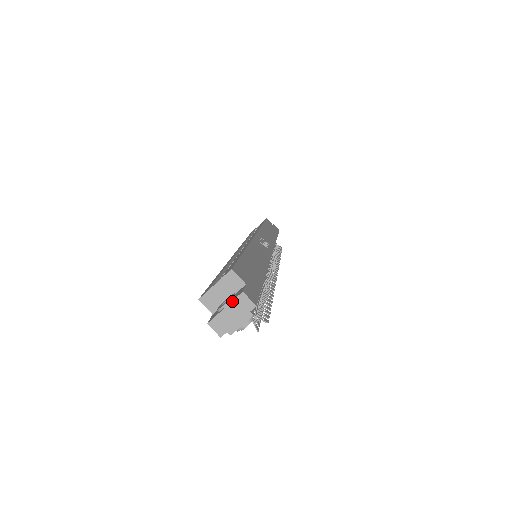
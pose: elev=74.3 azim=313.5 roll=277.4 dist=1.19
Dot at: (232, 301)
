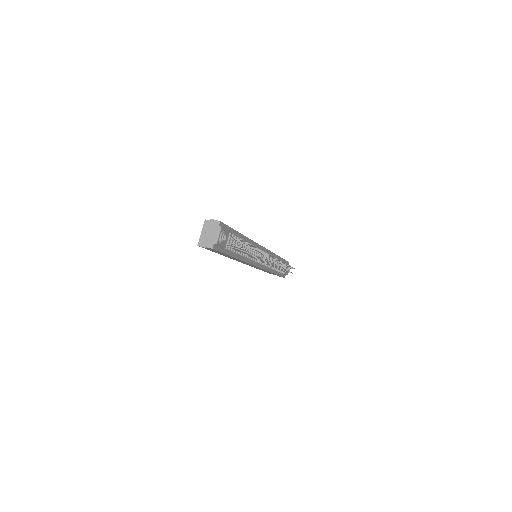
Dot at: (208, 227)
